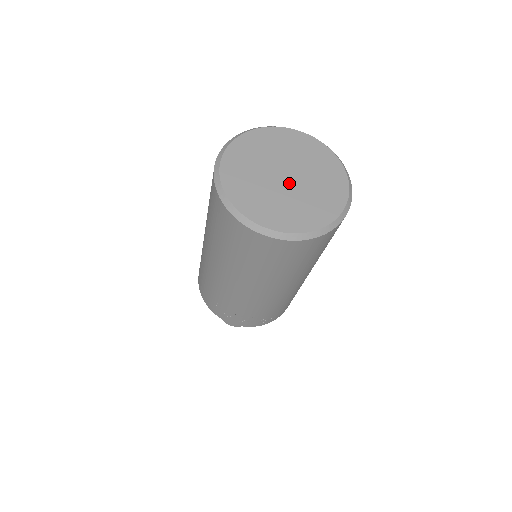
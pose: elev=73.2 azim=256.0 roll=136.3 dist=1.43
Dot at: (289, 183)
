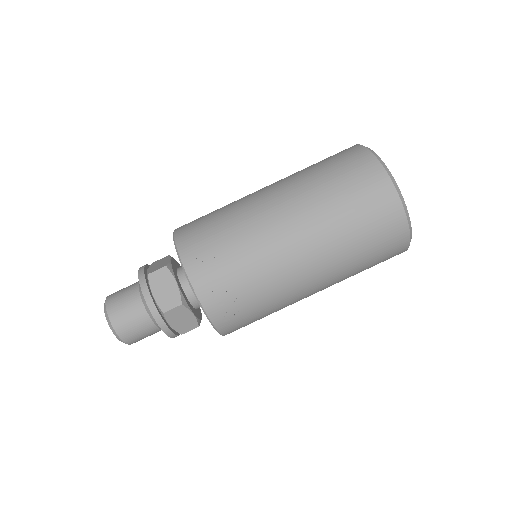
Dot at: occluded
